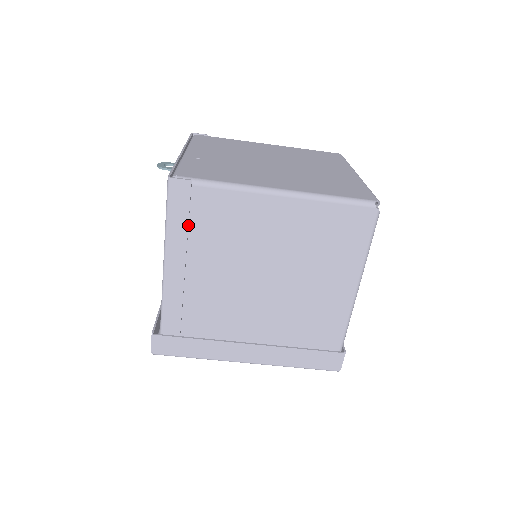
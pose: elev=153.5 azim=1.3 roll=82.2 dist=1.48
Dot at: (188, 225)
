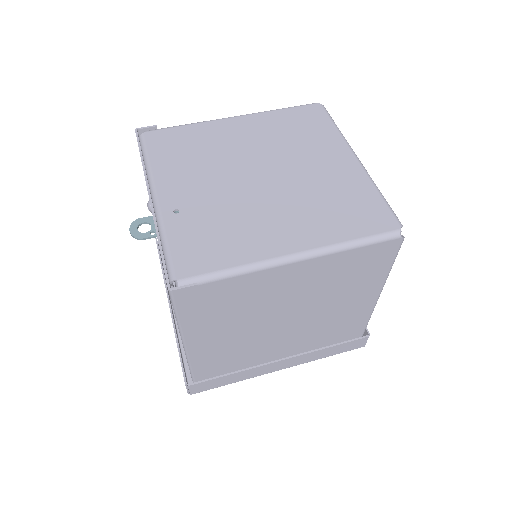
Dot at: (202, 313)
